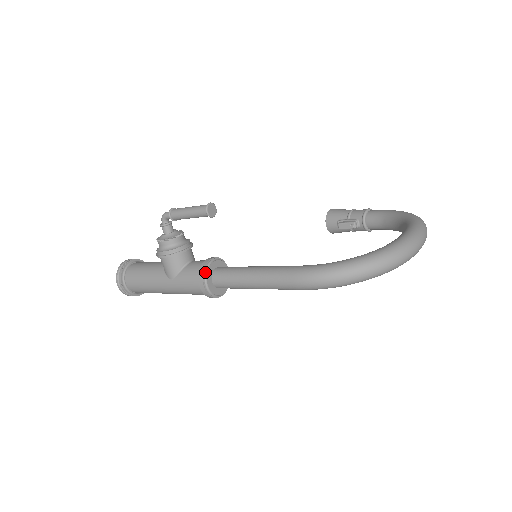
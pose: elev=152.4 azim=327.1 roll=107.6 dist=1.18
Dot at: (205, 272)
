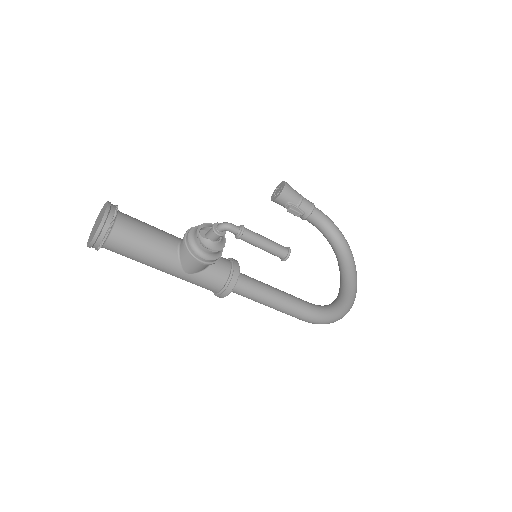
Dot at: (234, 286)
